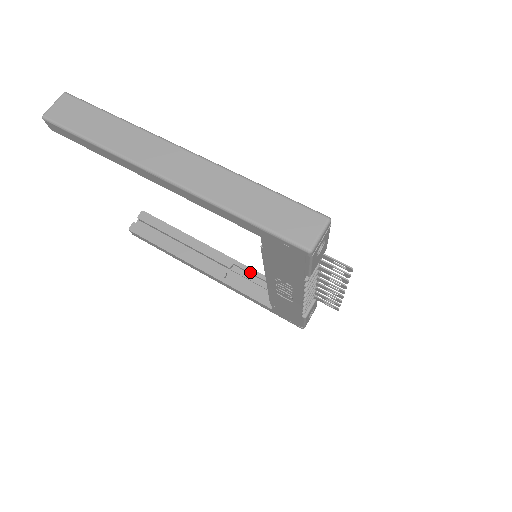
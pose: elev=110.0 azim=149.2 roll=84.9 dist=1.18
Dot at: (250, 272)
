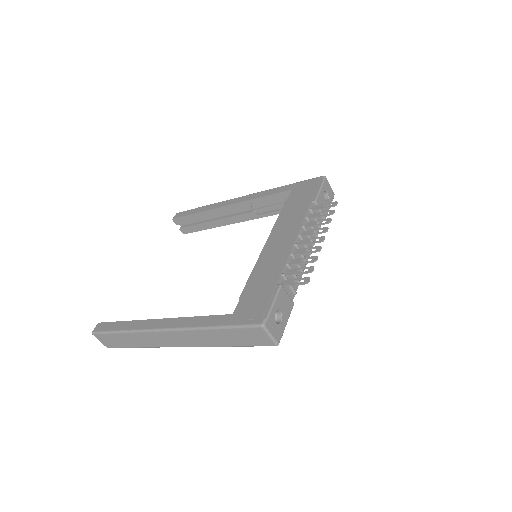
Dot at: (263, 200)
